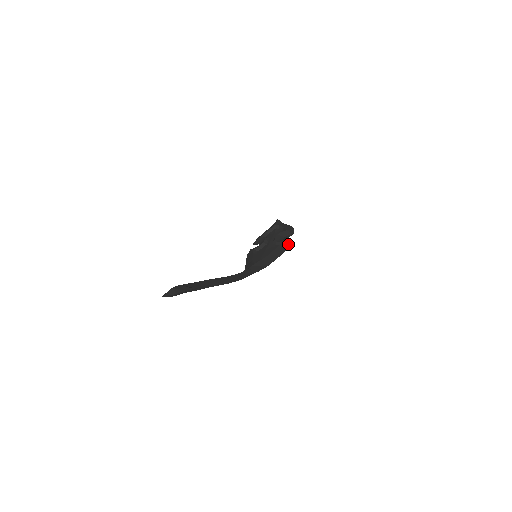
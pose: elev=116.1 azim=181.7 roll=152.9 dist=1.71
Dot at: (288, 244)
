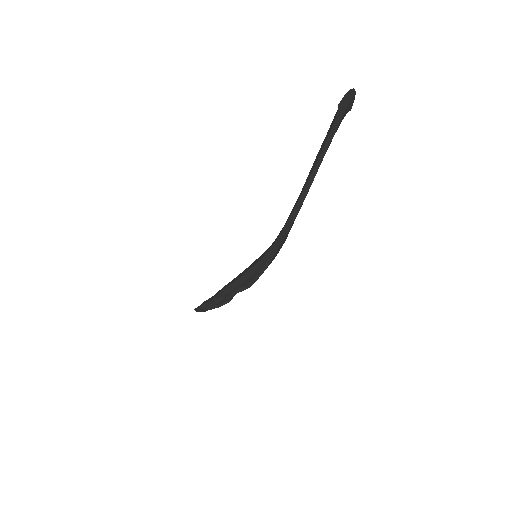
Dot at: occluded
